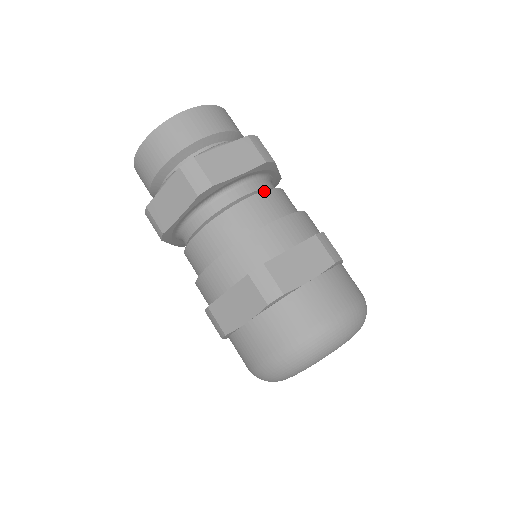
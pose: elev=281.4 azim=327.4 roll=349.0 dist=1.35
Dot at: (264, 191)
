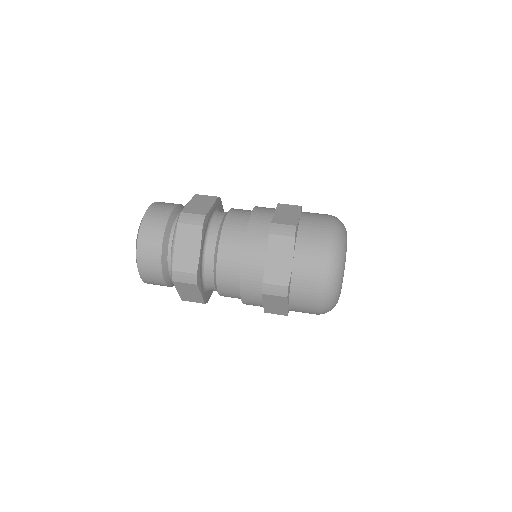
Dot at: (231, 209)
